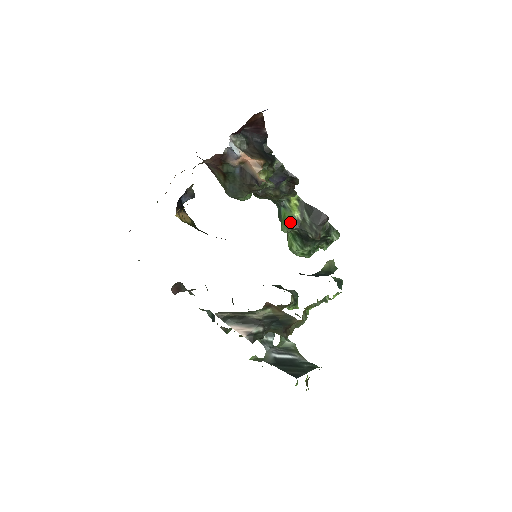
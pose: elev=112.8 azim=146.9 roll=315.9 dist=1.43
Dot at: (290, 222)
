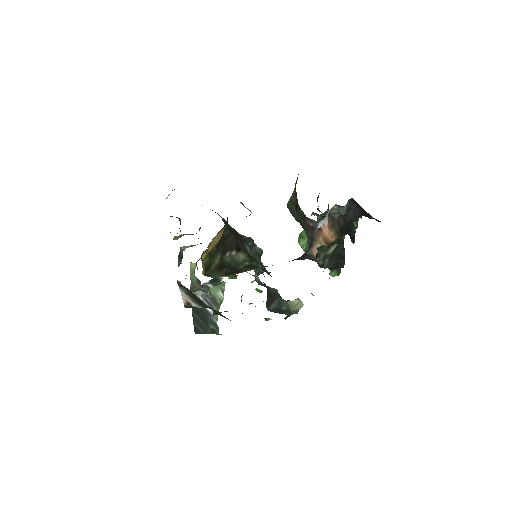
Dot at: occluded
